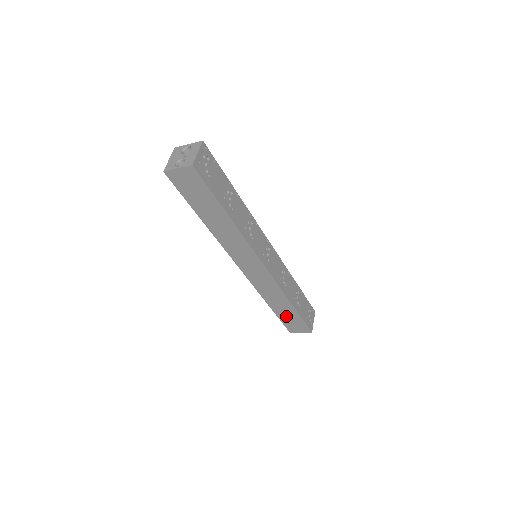
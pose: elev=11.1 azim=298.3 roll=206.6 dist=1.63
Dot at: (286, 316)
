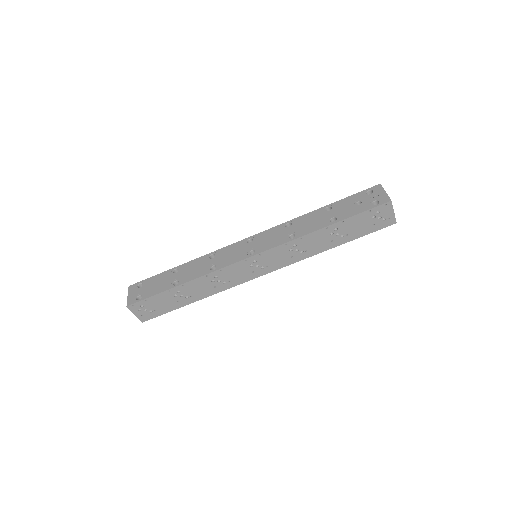
Dot at: occluded
